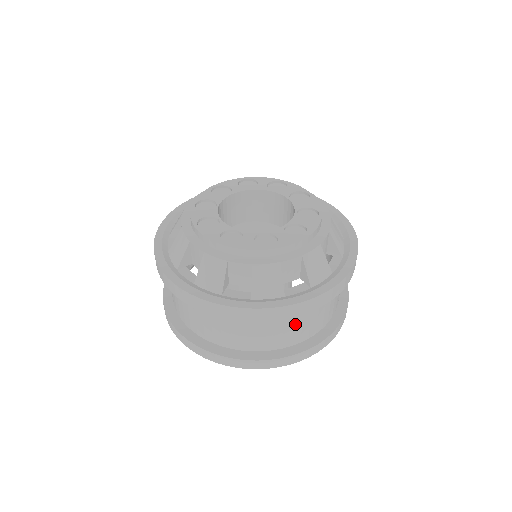
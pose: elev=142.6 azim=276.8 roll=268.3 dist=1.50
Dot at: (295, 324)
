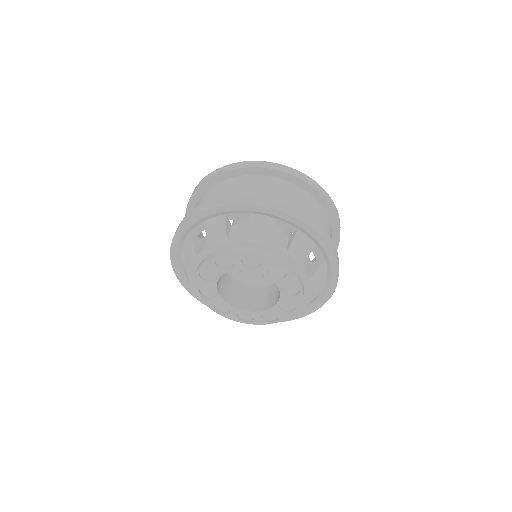
Dot at: occluded
